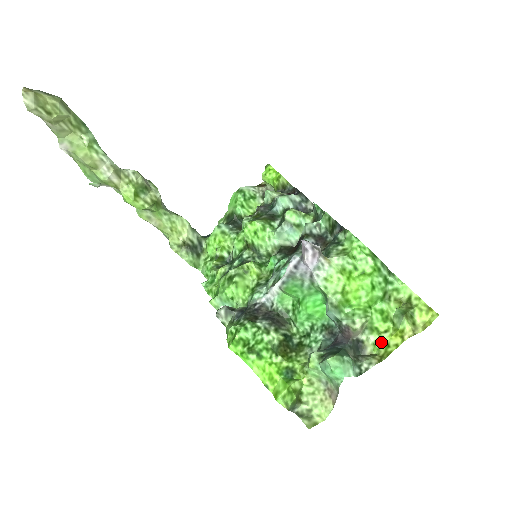
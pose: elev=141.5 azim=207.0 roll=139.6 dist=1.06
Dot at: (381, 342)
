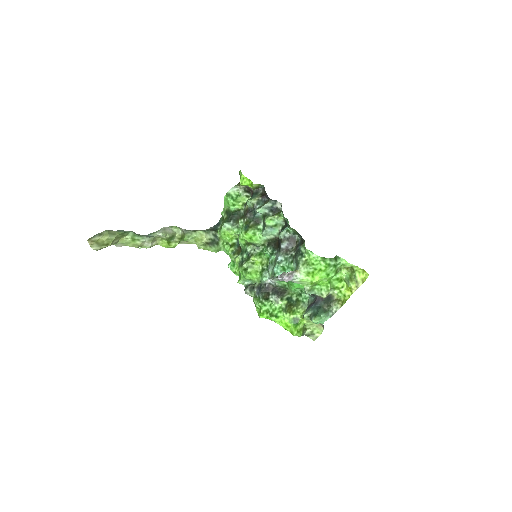
Dot at: (341, 293)
